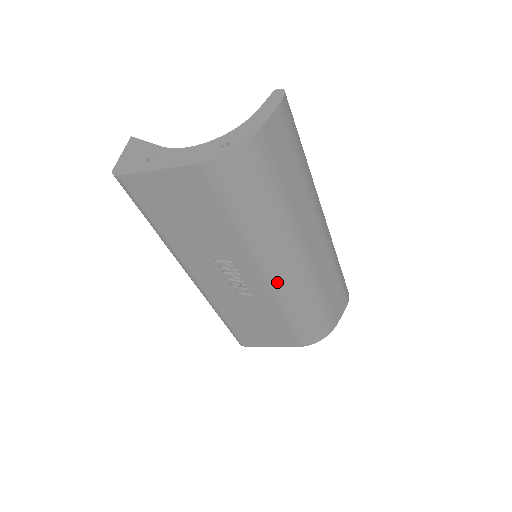
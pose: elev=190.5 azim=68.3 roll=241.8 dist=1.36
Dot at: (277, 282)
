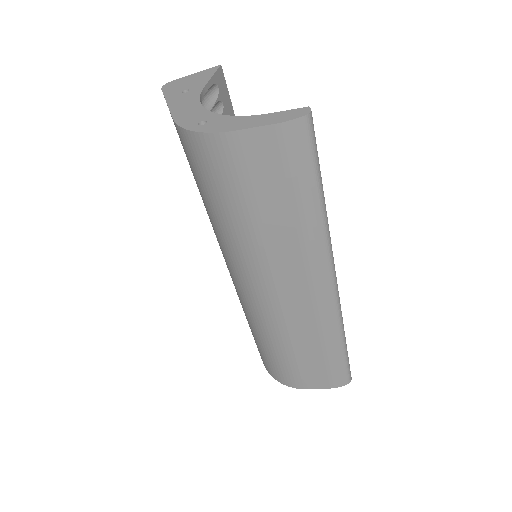
Dot at: (241, 291)
